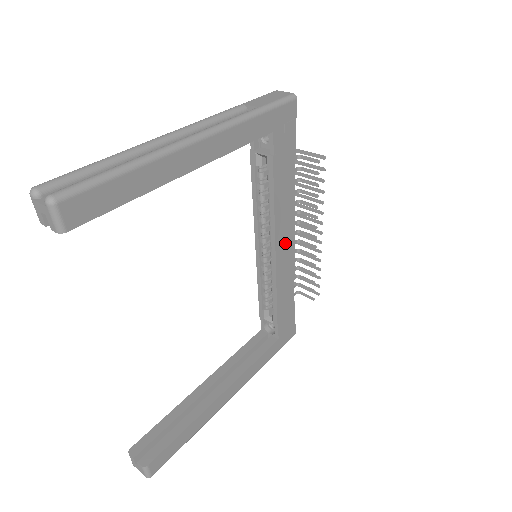
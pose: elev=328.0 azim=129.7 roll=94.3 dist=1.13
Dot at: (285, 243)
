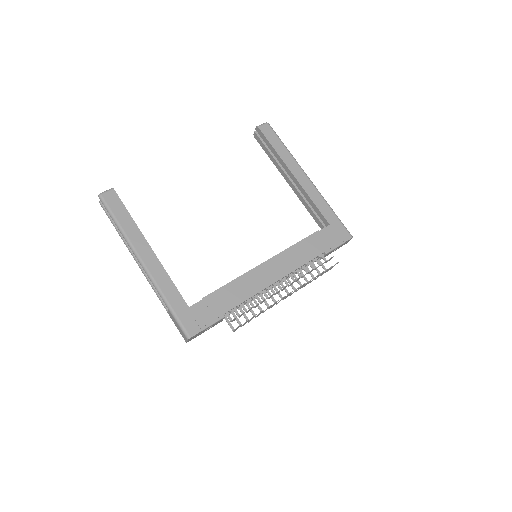
Dot at: (272, 271)
